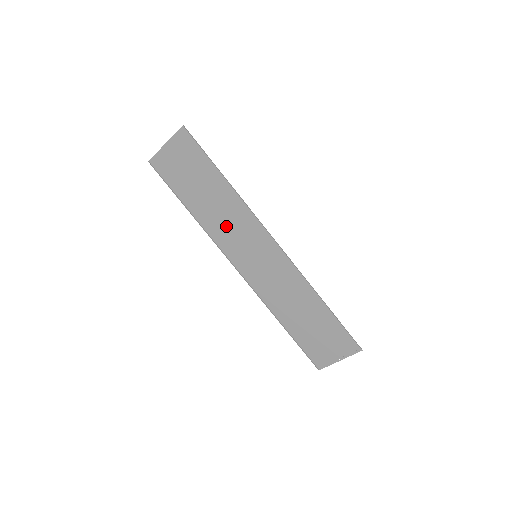
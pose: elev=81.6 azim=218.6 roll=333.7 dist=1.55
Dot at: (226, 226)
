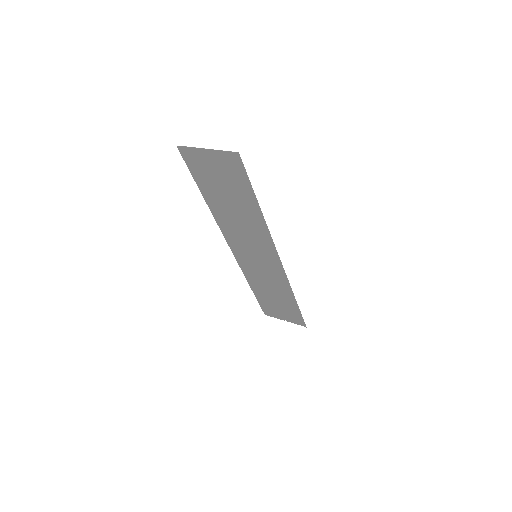
Dot at: (239, 229)
